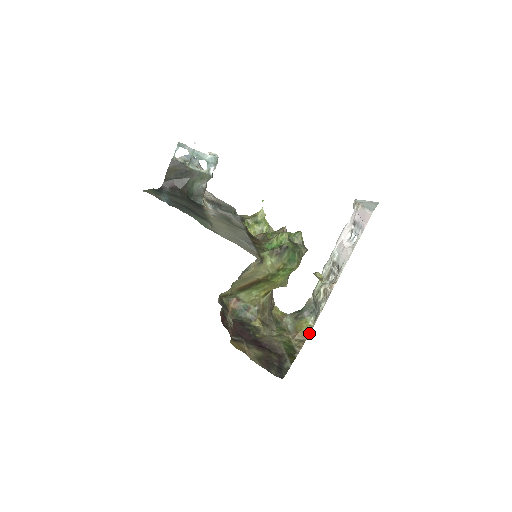
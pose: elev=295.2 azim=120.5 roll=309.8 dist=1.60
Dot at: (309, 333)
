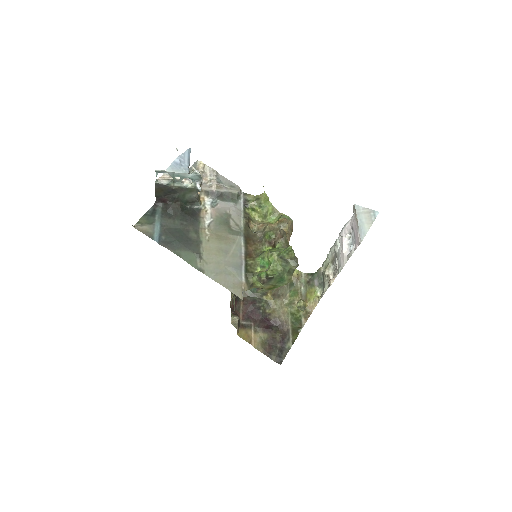
Dot at: (315, 305)
